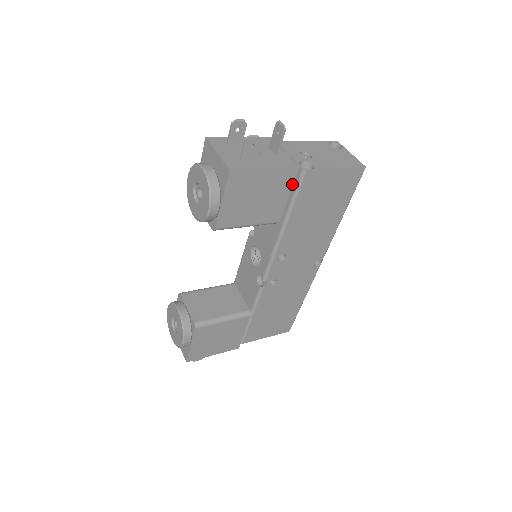
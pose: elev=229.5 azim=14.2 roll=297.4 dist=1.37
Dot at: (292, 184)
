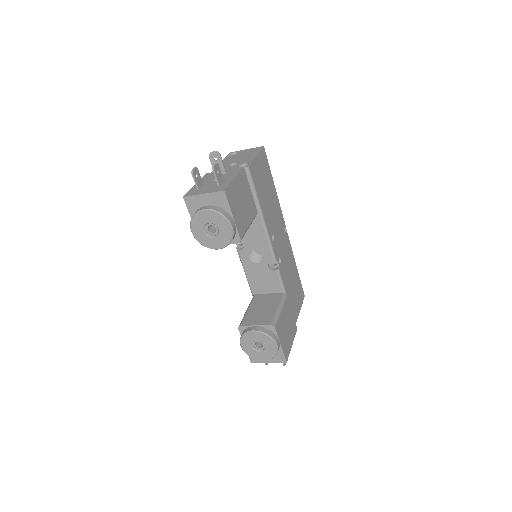
Dot at: (247, 181)
